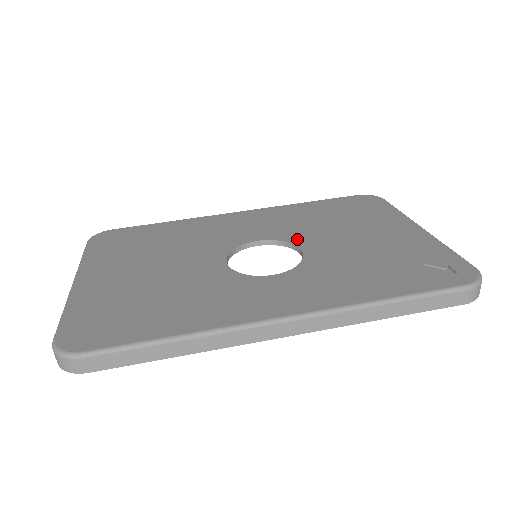
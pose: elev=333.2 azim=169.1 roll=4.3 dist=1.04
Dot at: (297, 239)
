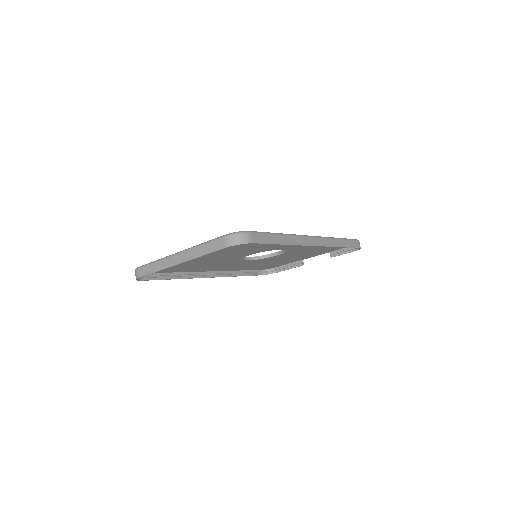
Dot at: occluded
